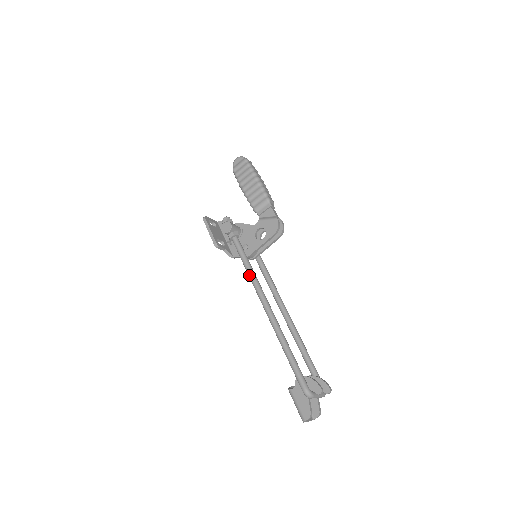
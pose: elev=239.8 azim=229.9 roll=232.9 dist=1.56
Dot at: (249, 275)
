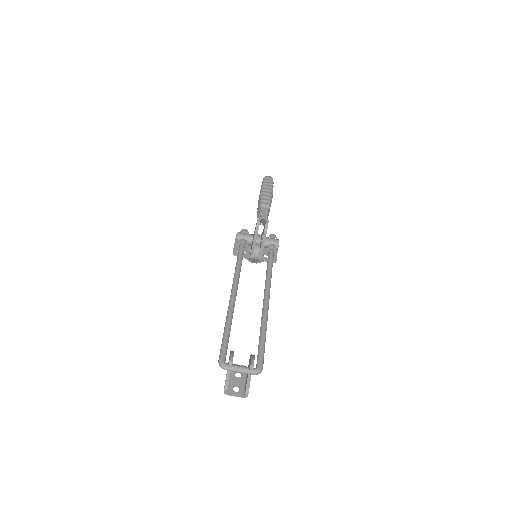
Dot at: occluded
